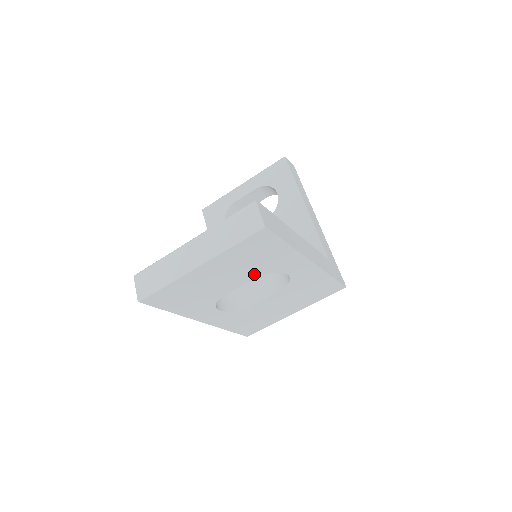
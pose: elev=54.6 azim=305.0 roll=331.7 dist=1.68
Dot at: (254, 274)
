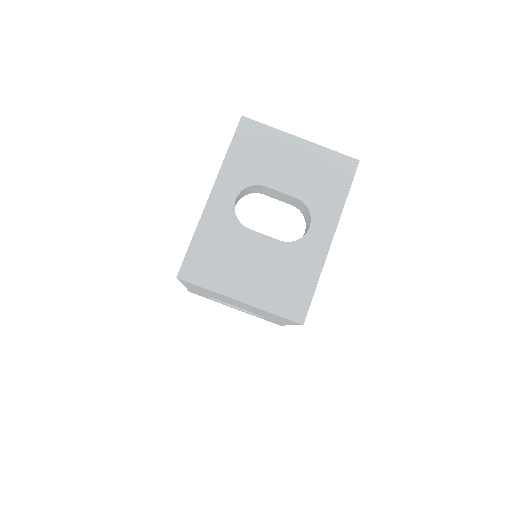
Dot at: (302, 193)
